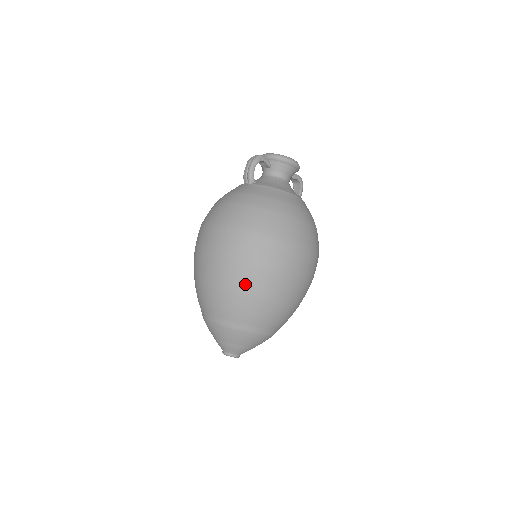
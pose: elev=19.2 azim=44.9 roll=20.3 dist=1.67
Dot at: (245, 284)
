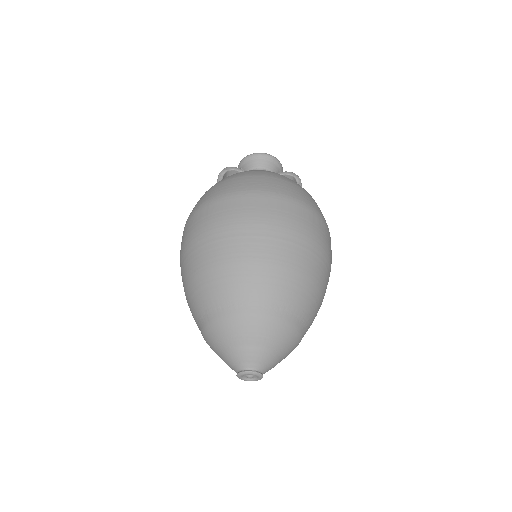
Dot at: (202, 256)
